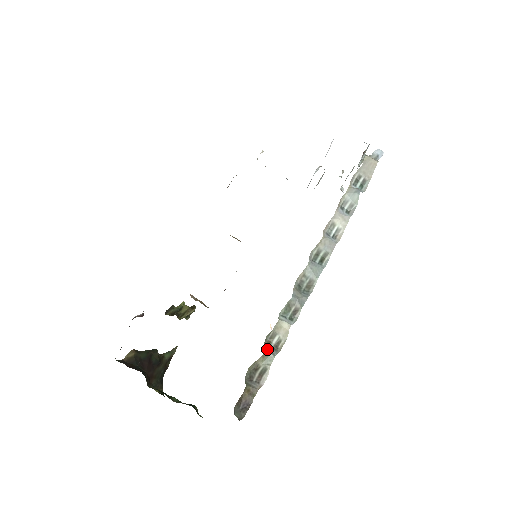
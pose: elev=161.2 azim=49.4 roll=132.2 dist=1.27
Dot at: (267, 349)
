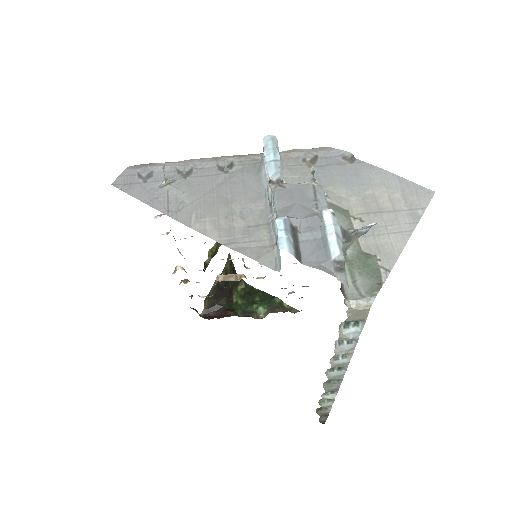
Dot at: (323, 407)
